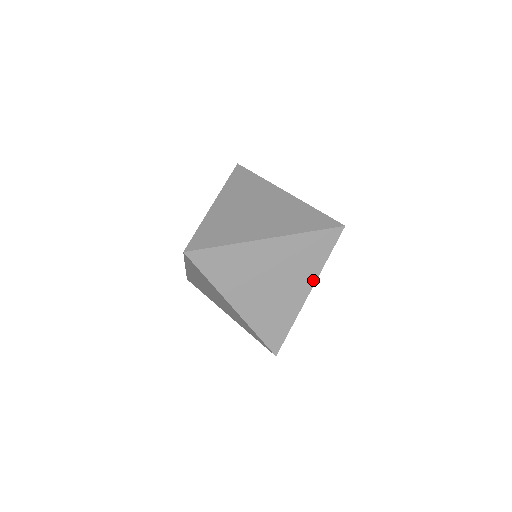
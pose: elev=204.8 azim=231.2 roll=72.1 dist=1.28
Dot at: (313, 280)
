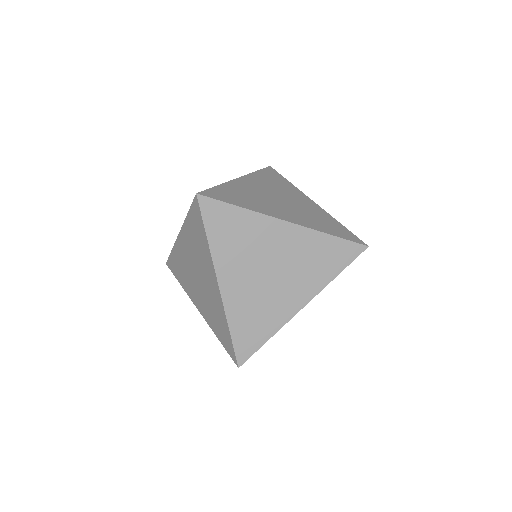
Dot at: occluded
